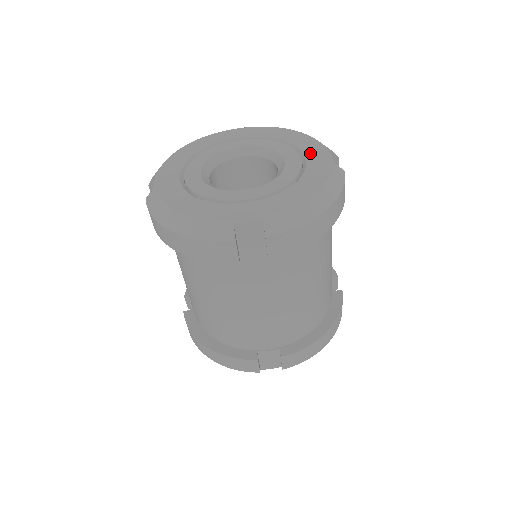
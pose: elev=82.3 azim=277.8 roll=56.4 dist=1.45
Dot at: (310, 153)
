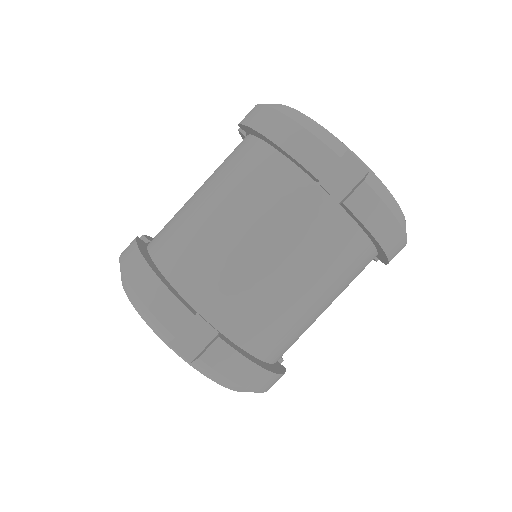
Dot at: occluded
